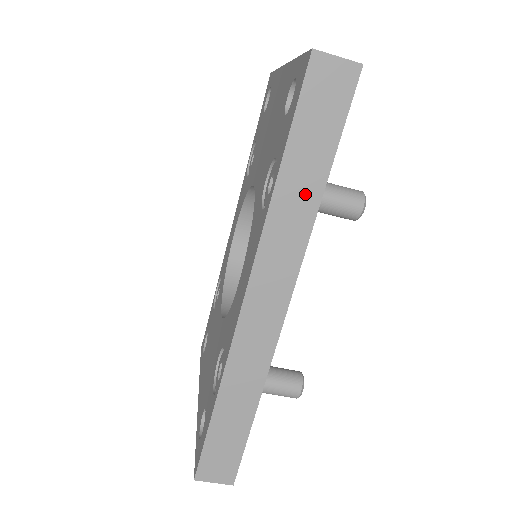
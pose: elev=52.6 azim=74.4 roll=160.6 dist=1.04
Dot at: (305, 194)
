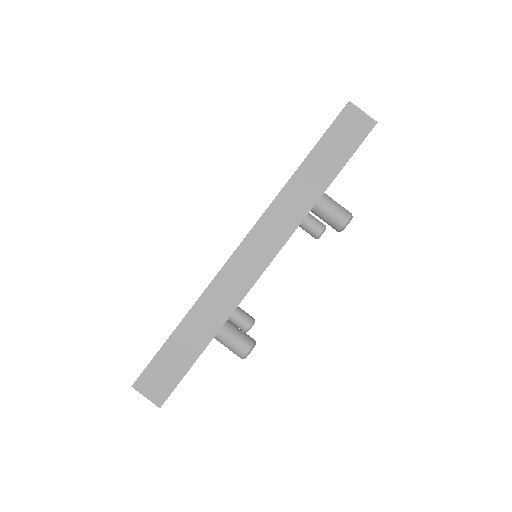
Dot at: (312, 188)
